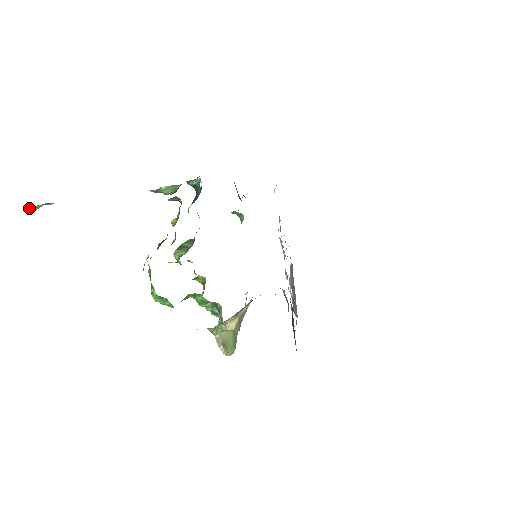
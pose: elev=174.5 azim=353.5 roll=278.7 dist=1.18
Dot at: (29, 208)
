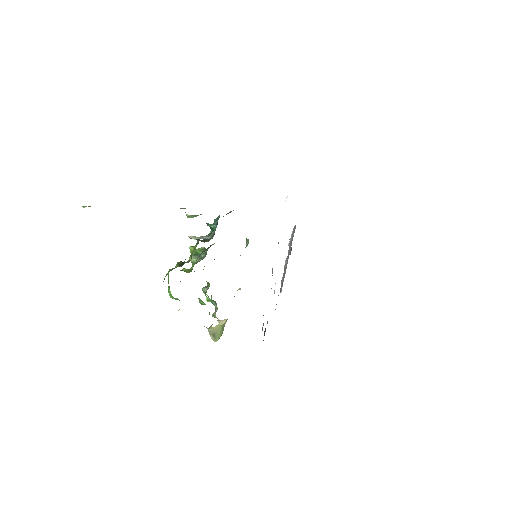
Dot at: (82, 206)
